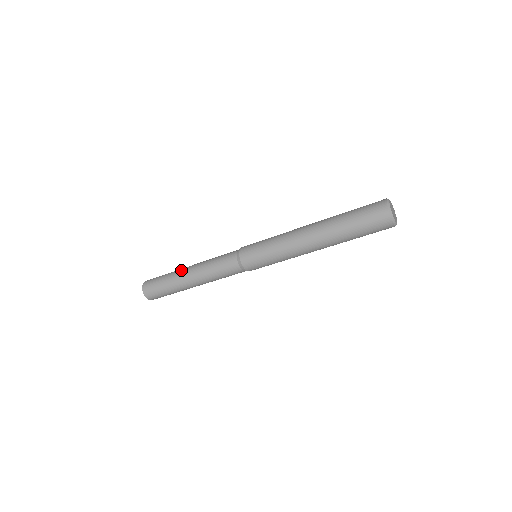
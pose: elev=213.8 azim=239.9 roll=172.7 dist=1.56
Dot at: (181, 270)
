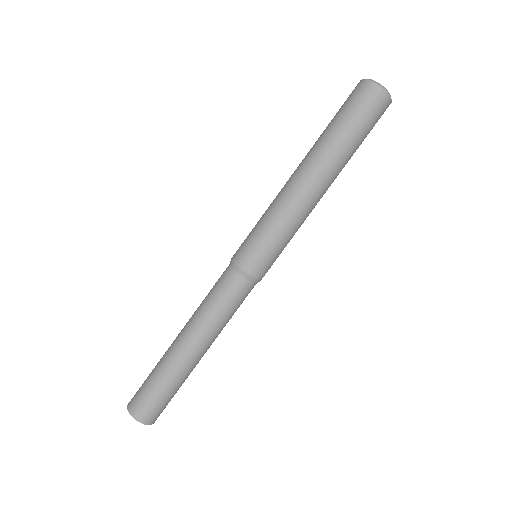
Dot at: occluded
